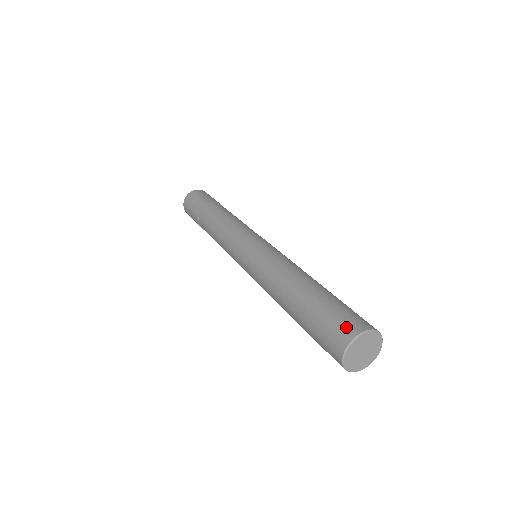
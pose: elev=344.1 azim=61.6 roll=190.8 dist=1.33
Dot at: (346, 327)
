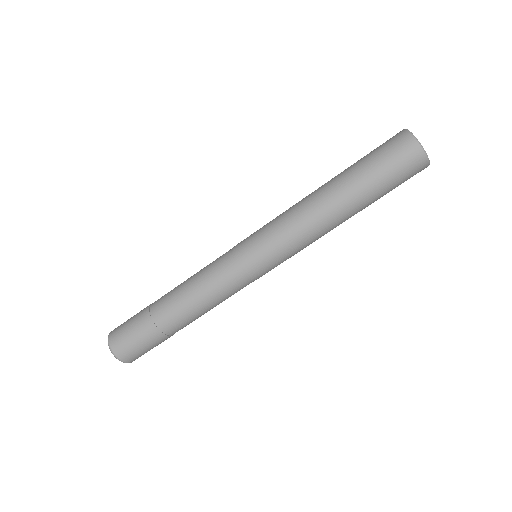
Dot at: occluded
